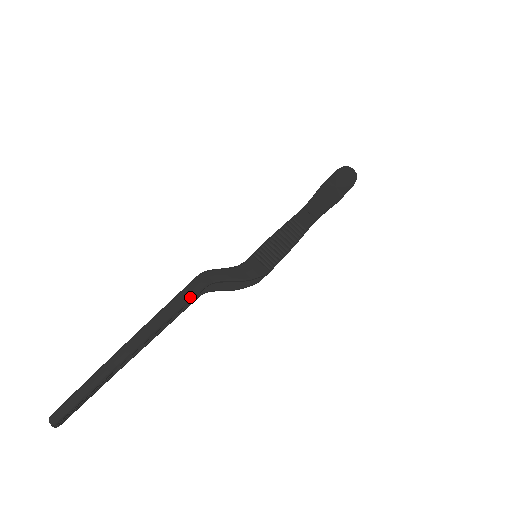
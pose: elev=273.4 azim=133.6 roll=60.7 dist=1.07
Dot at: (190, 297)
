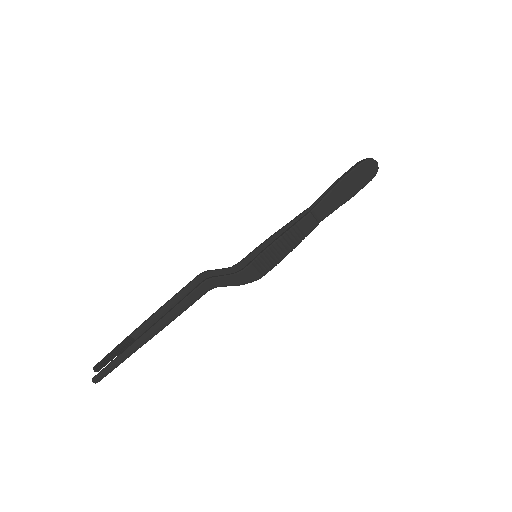
Dot at: (194, 301)
